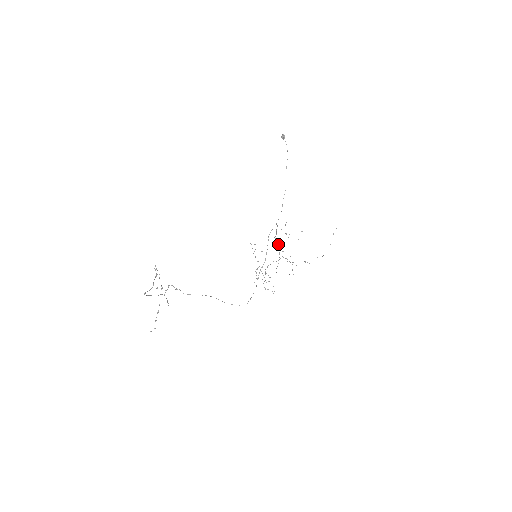
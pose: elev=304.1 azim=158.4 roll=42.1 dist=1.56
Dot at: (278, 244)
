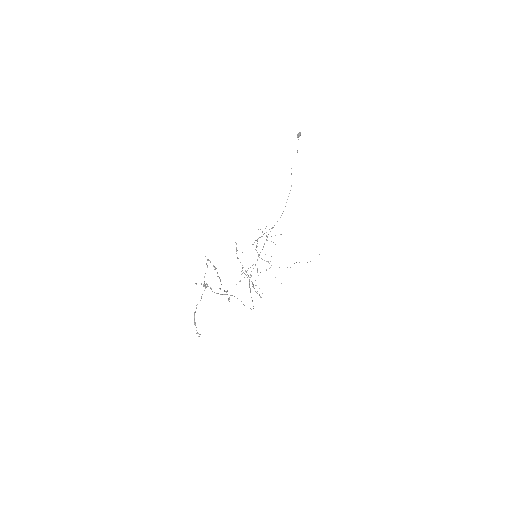
Dot at: (257, 246)
